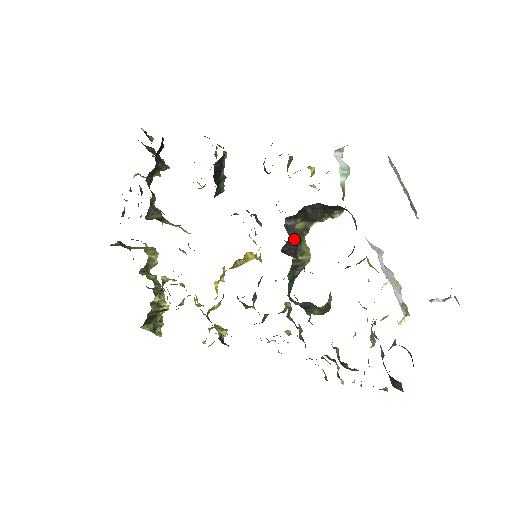
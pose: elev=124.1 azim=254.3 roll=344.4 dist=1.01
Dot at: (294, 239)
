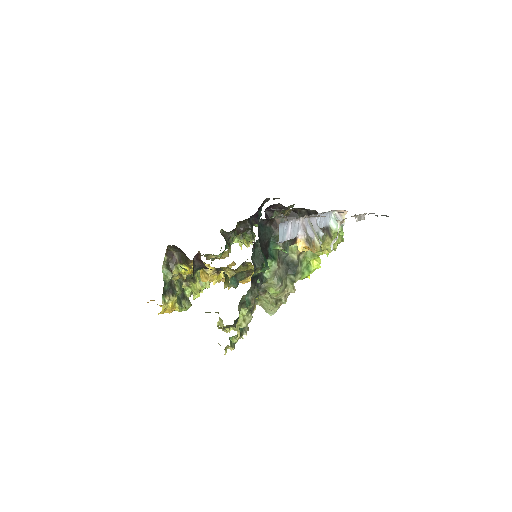
Dot at: occluded
